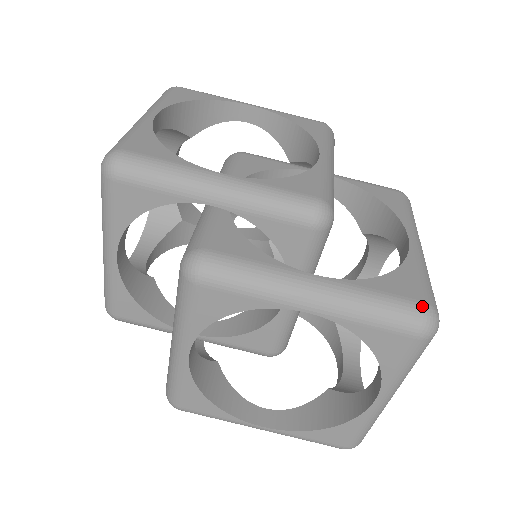
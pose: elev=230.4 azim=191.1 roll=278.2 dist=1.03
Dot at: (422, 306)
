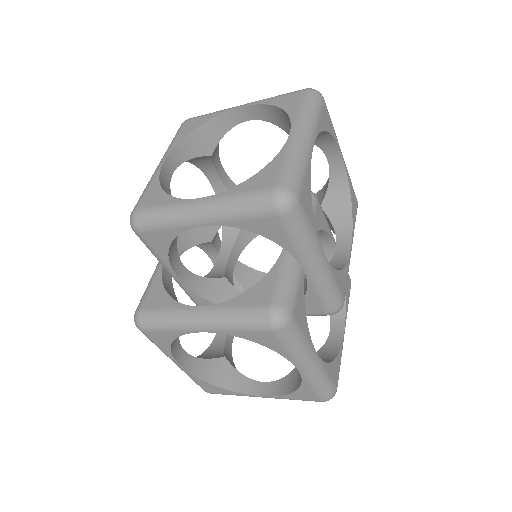
Dot at: (336, 390)
